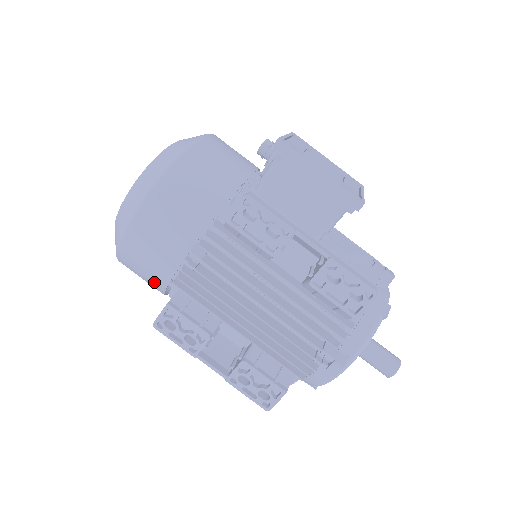
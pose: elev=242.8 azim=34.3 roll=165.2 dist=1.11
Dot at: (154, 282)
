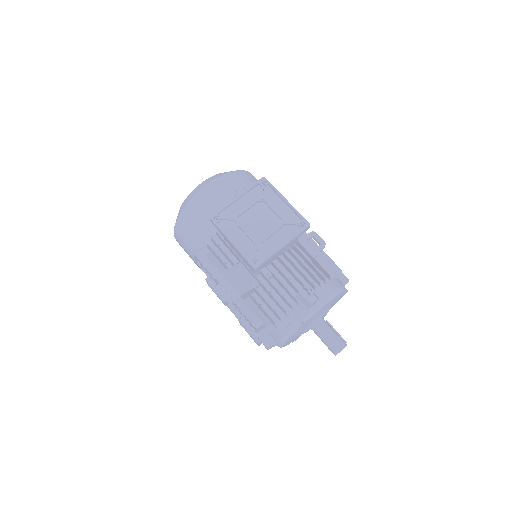
Dot at: occluded
